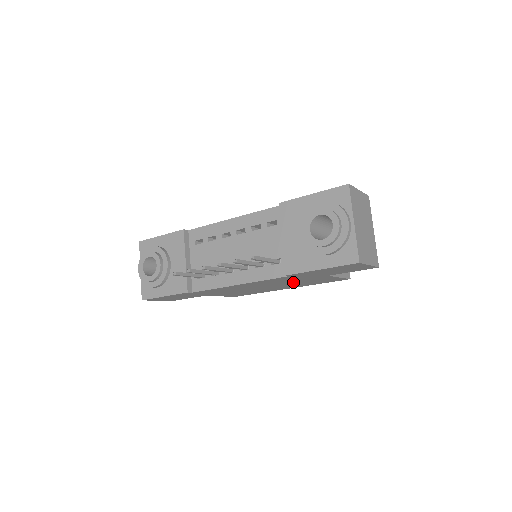
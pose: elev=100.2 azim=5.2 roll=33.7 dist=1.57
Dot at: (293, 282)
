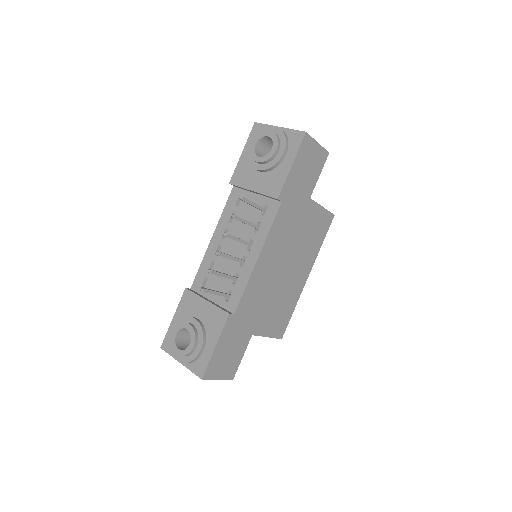
Dot at: (298, 239)
